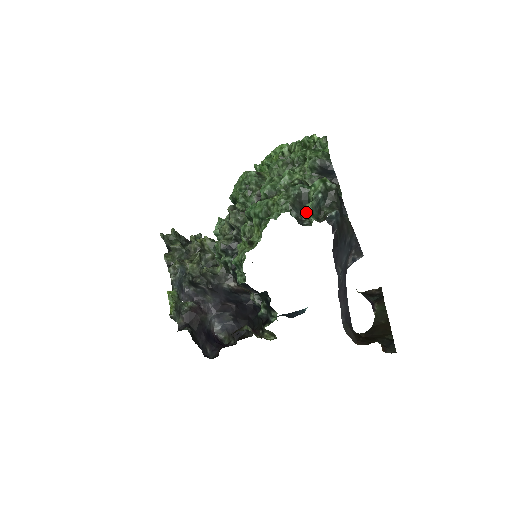
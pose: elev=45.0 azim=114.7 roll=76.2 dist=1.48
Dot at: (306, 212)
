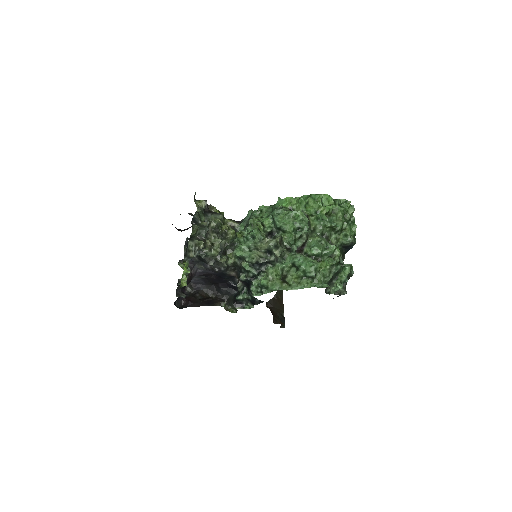
Dot at: (332, 284)
